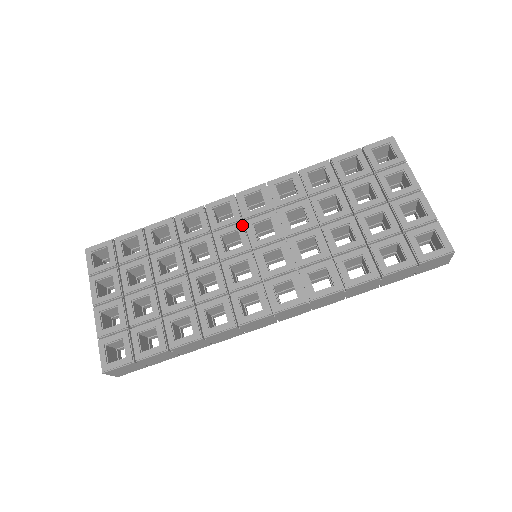
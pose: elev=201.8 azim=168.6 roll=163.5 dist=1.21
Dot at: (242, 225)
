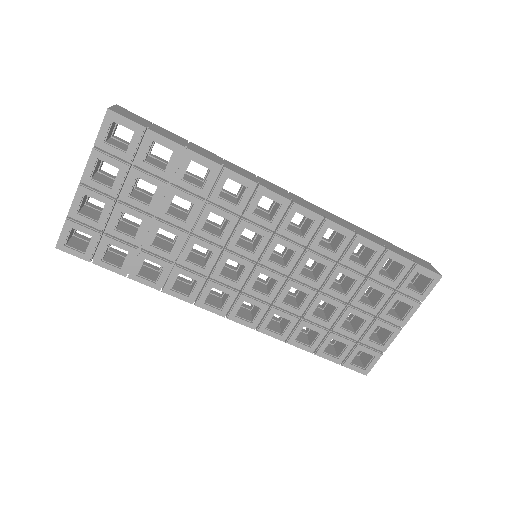
Dot at: (270, 236)
